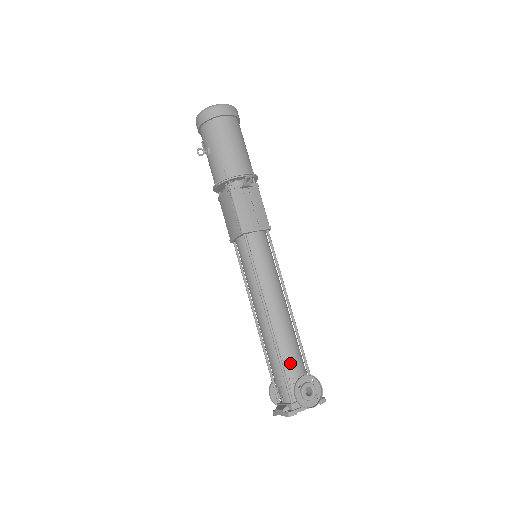
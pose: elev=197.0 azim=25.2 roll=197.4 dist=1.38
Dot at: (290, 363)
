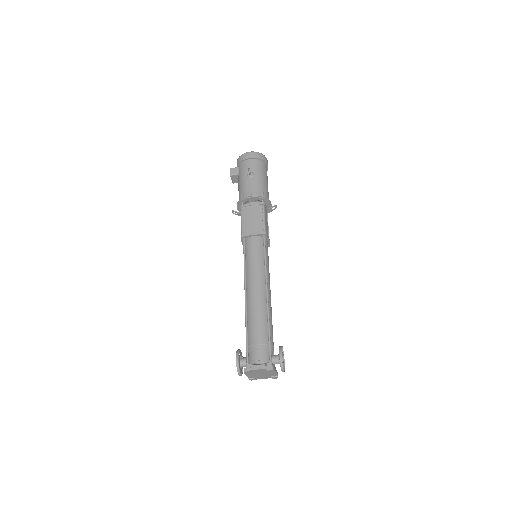
Dot at: (272, 335)
